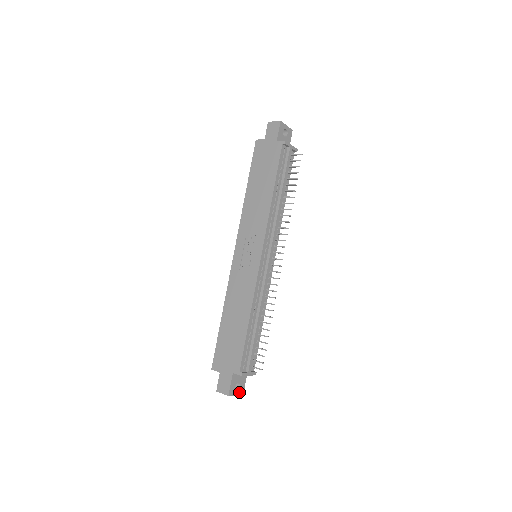
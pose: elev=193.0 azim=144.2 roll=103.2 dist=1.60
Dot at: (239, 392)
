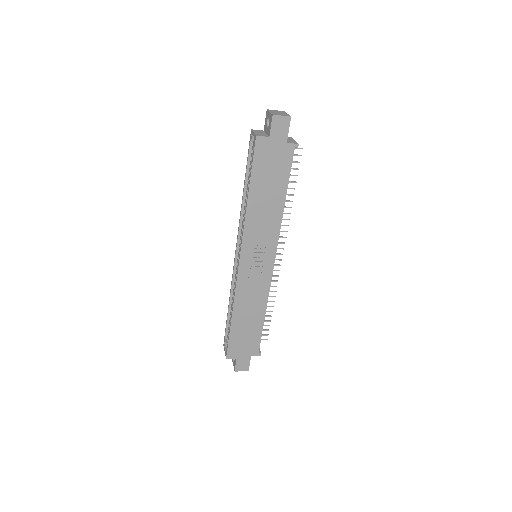
Dot at: occluded
